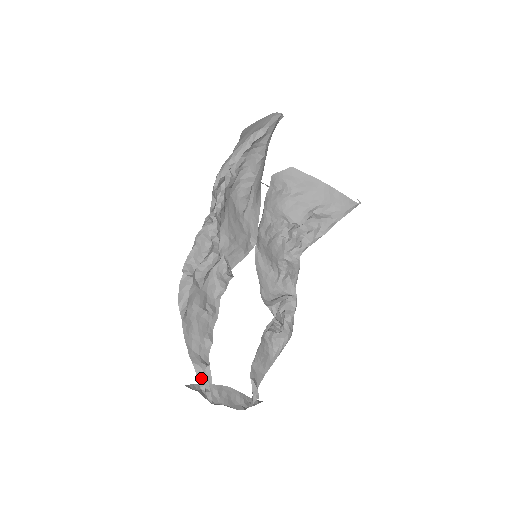
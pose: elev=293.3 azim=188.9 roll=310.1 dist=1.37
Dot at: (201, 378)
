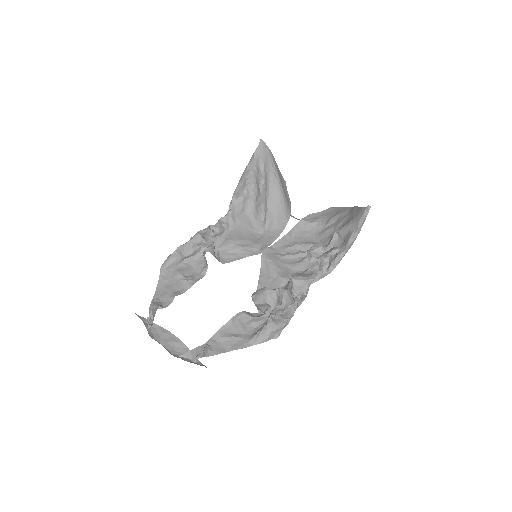
Dot at: (150, 313)
